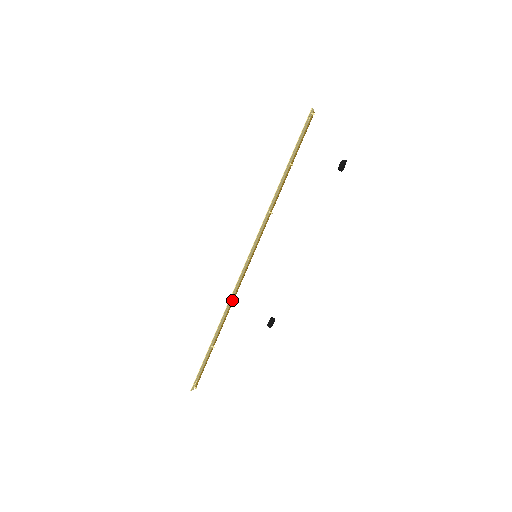
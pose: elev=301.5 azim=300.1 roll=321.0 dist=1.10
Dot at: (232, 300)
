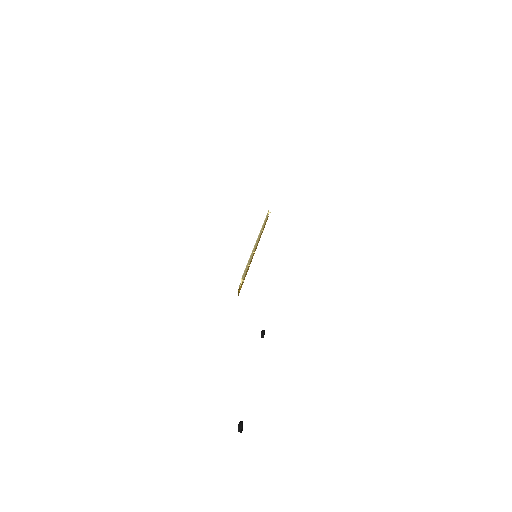
Dot at: (252, 256)
